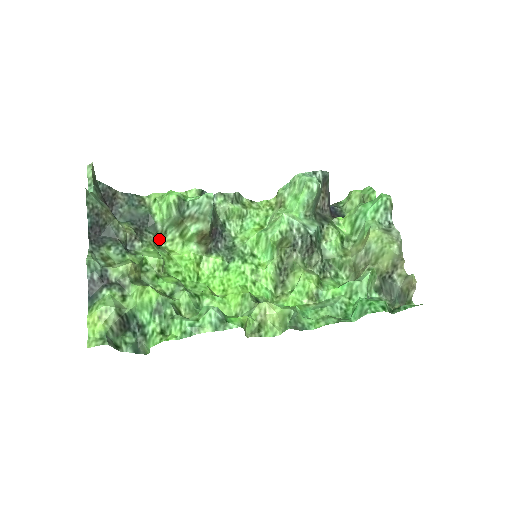
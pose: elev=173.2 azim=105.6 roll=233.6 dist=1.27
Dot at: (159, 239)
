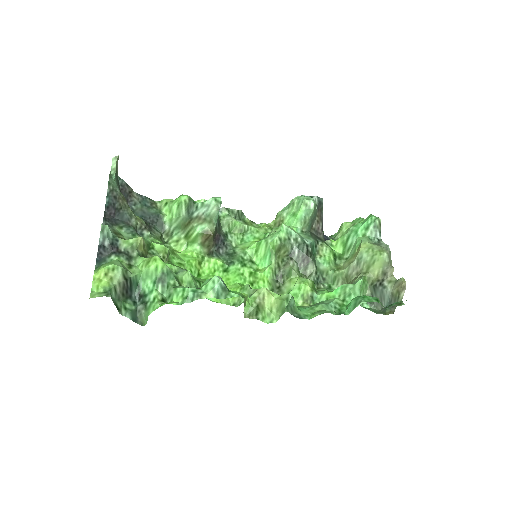
Dot at: (165, 240)
